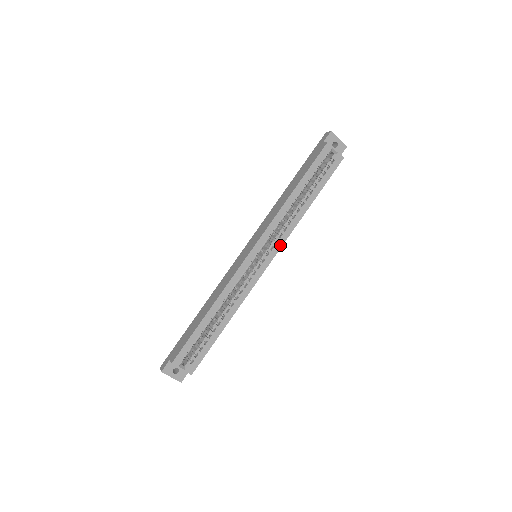
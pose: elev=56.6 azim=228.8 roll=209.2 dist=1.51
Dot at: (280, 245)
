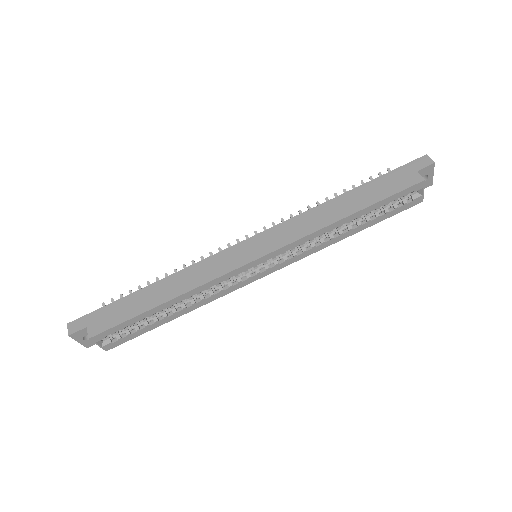
Dot at: (292, 262)
